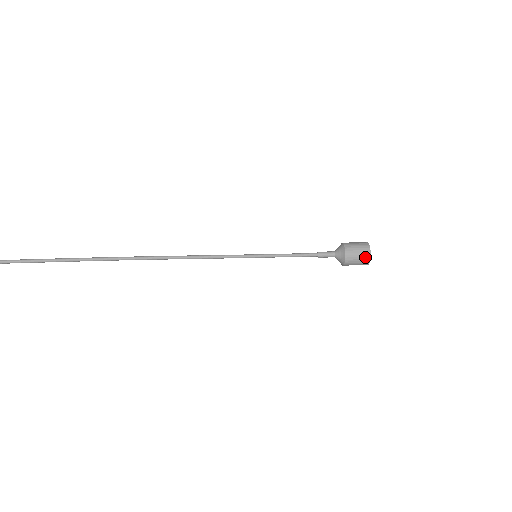
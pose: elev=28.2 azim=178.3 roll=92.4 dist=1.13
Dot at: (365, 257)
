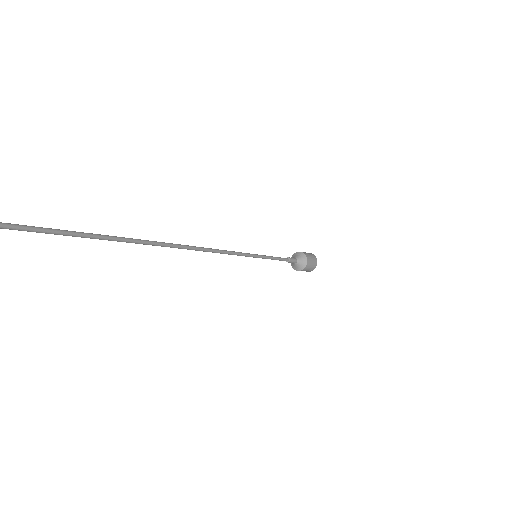
Dot at: (315, 263)
